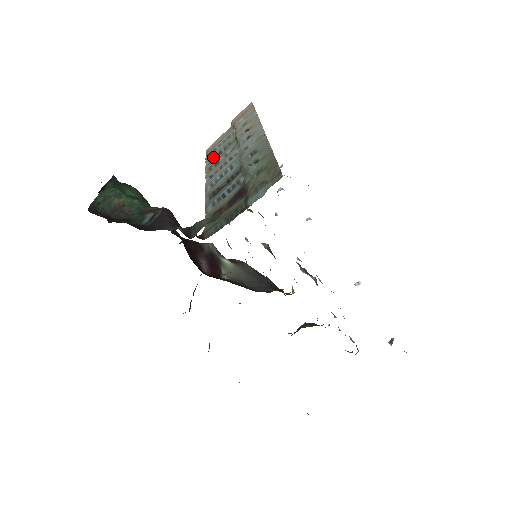
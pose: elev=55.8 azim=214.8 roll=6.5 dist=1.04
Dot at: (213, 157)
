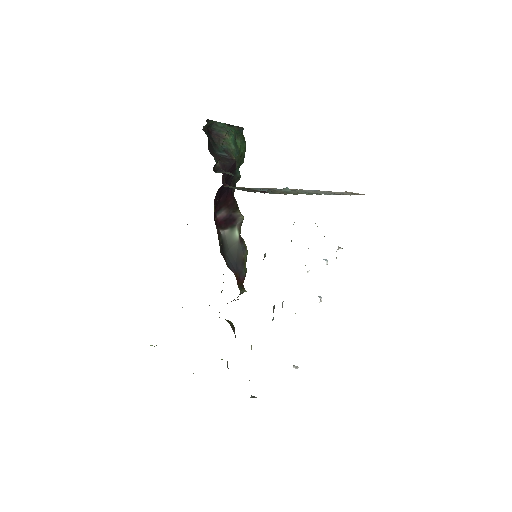
Dot at: occluded
